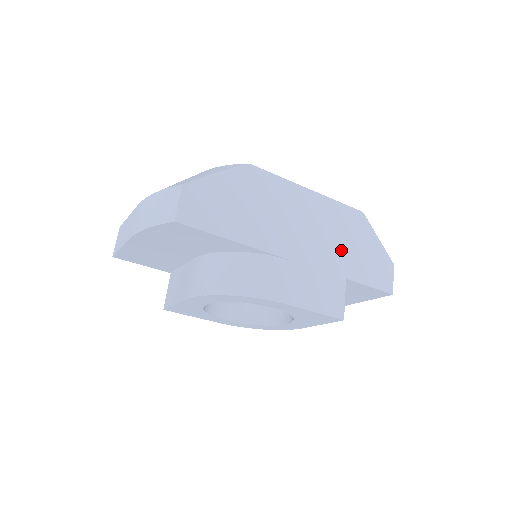
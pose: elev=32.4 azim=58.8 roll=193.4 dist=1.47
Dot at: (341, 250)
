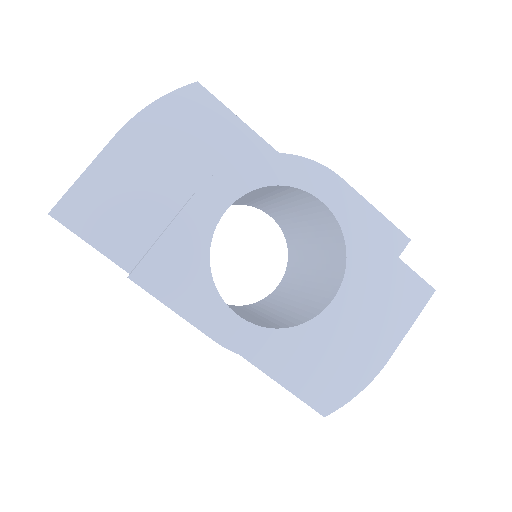
Dot at: occluded
